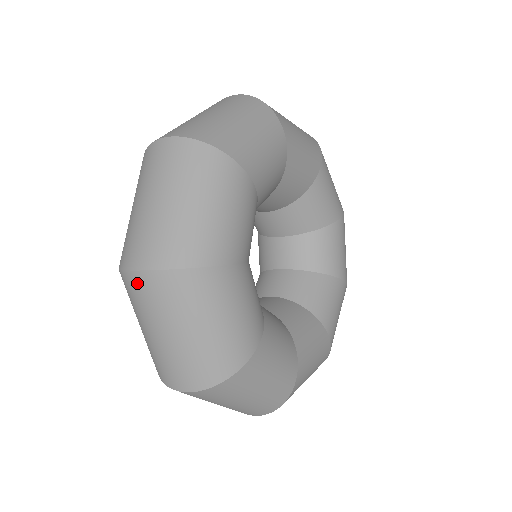
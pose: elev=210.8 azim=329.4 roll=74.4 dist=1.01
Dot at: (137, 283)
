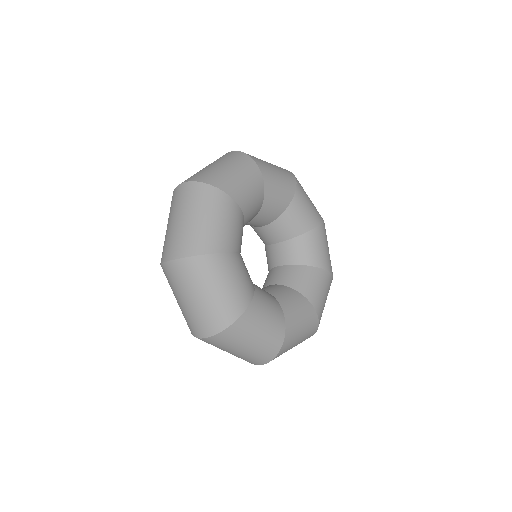
Dot at: (207, 341)
